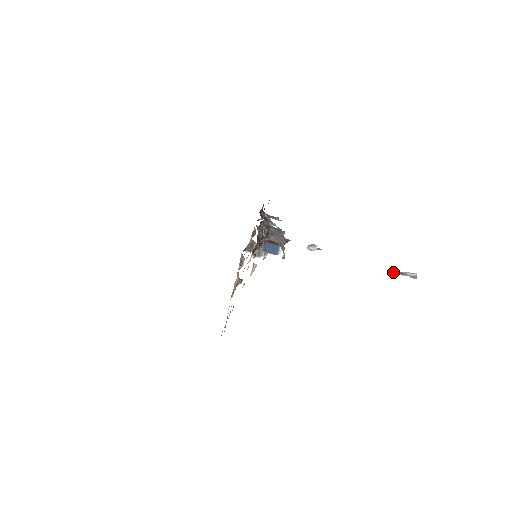
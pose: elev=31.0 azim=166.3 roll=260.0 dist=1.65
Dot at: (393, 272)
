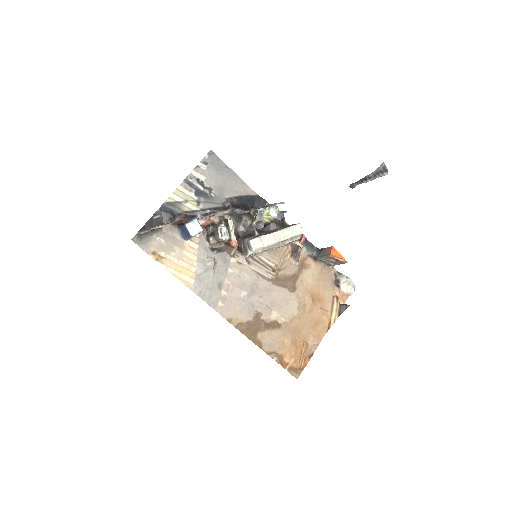
Dot at: (354, 186)
